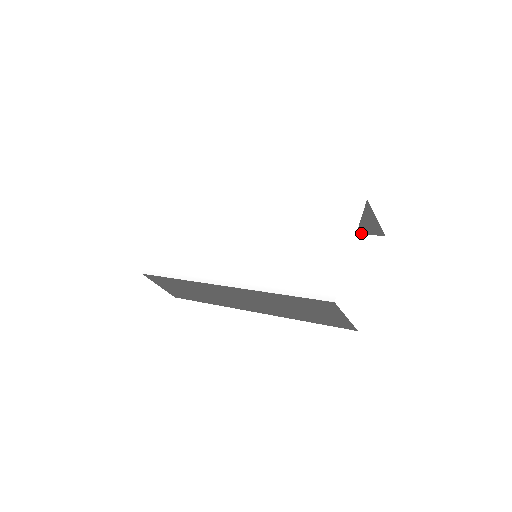
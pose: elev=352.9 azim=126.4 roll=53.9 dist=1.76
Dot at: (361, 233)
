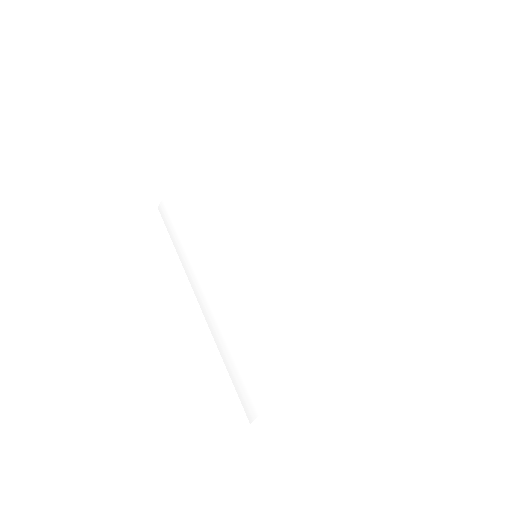
Dot at: occluded
